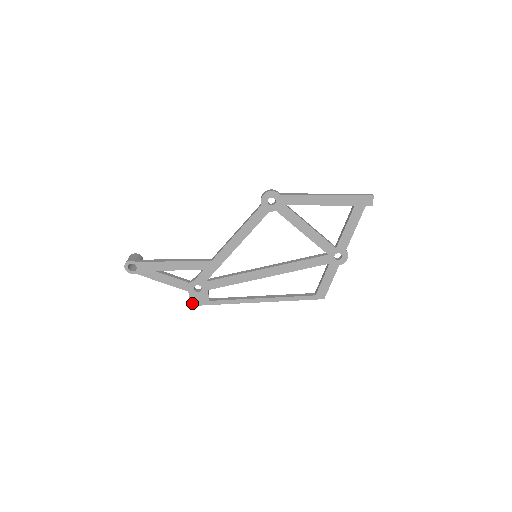
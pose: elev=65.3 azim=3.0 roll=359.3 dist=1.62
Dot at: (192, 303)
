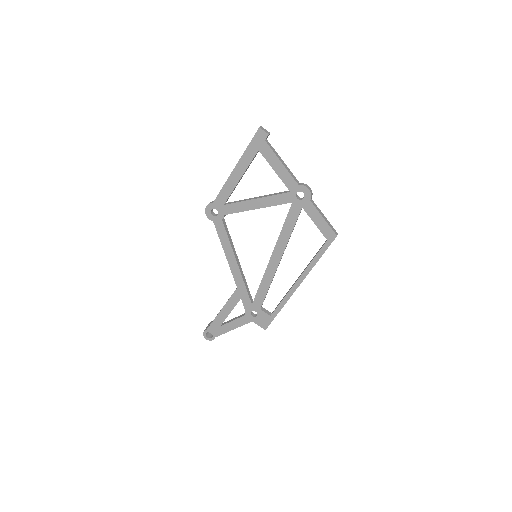
Dot at: (264, 327)
